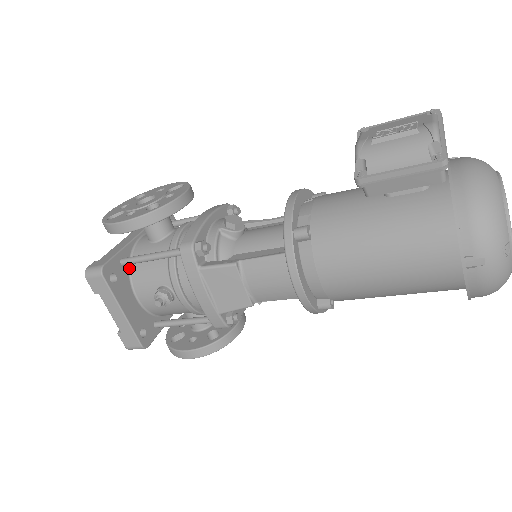
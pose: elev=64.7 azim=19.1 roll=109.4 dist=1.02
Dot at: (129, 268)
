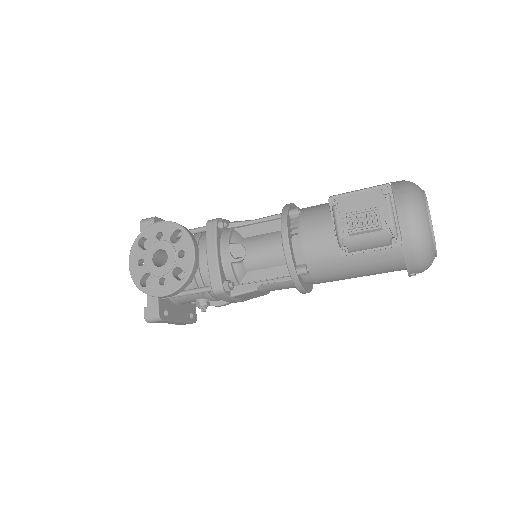
Dot at: occluded
